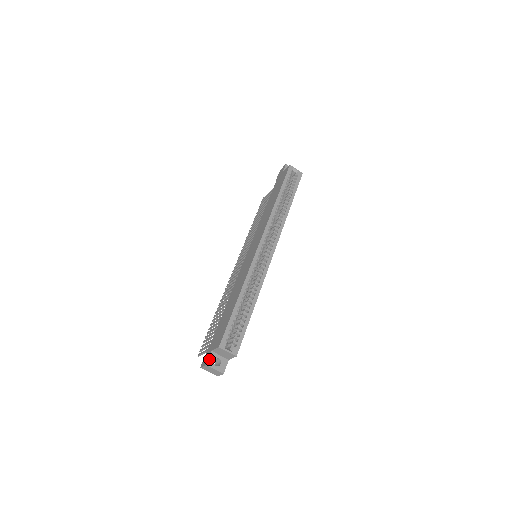
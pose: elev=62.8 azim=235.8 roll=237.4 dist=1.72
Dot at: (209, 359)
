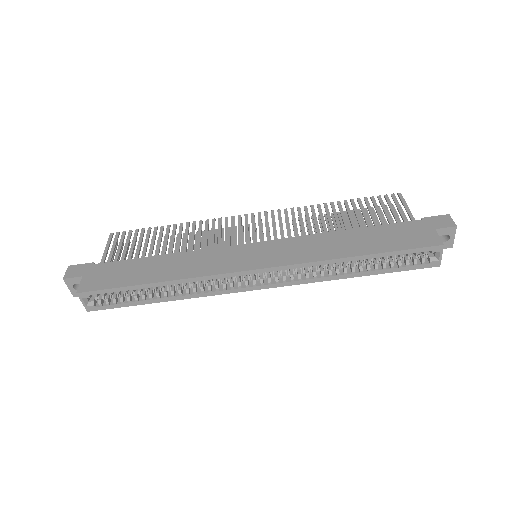
Dot at: (72, 278)
